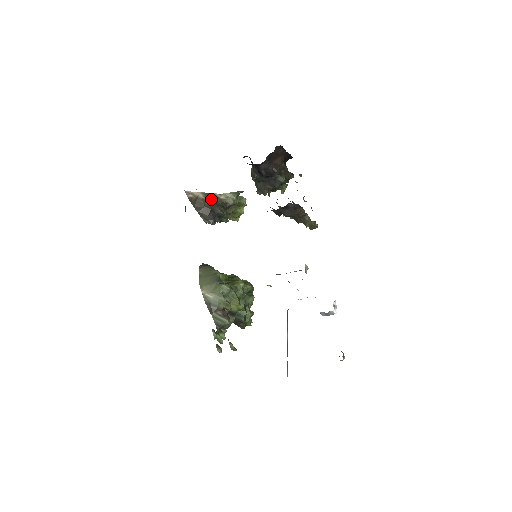
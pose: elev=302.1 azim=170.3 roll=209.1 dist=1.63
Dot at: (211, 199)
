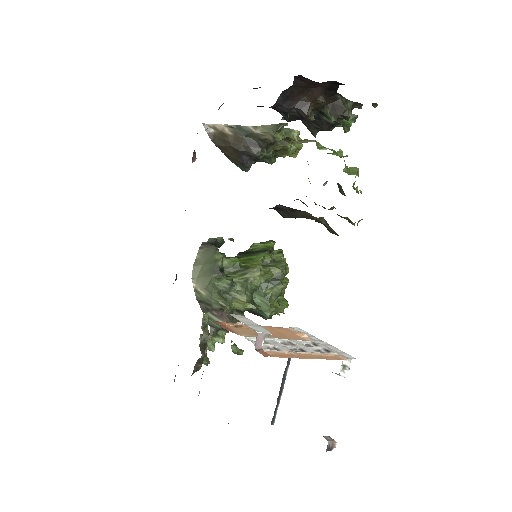
Dot at: (241, 135)
